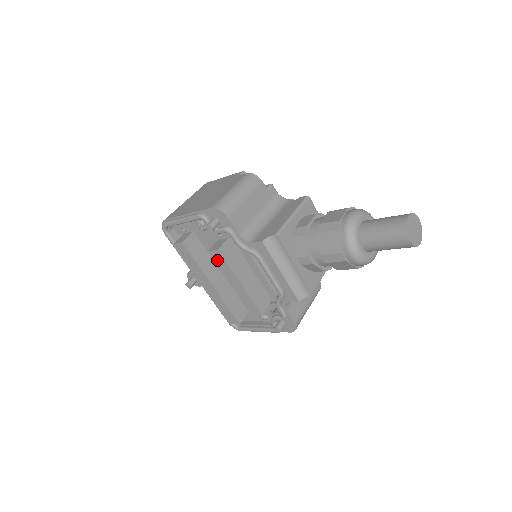
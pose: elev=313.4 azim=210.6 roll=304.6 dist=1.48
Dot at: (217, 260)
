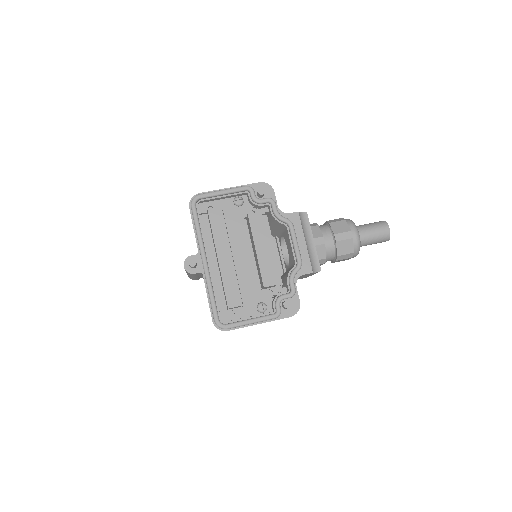
Dot at: (254, 223)
